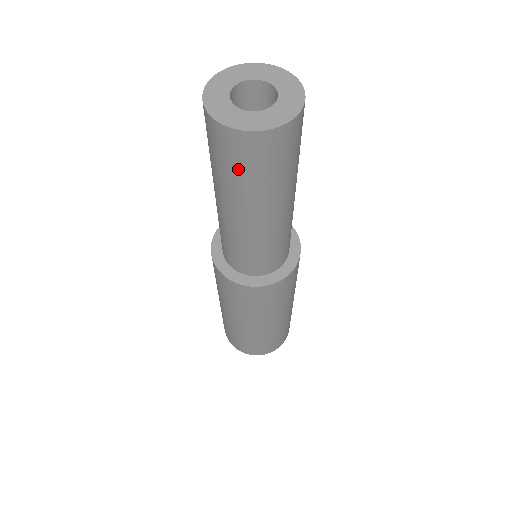
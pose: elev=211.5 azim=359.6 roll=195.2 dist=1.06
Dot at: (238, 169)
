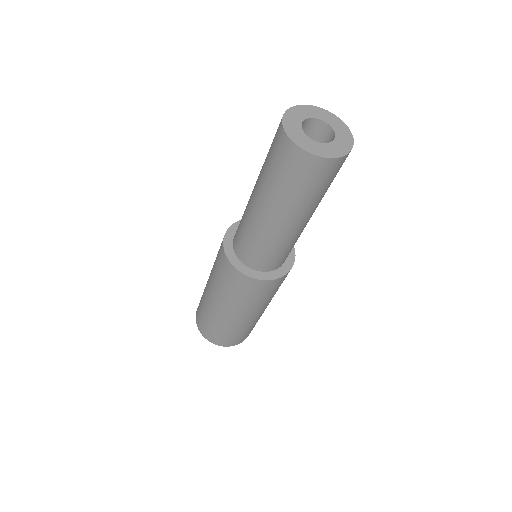
Dot at: (272, 162)
